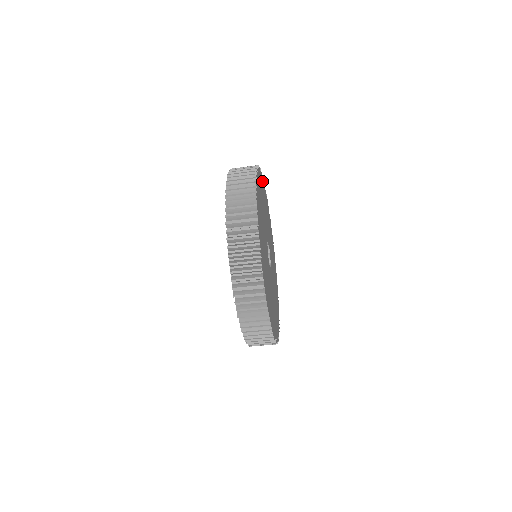
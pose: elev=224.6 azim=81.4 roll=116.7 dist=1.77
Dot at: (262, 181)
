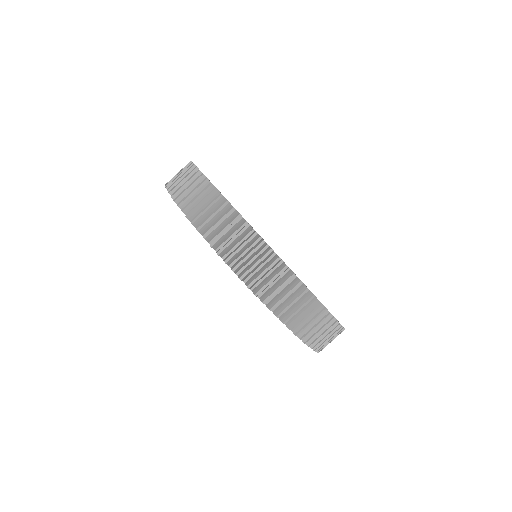
Dot at: occluded
